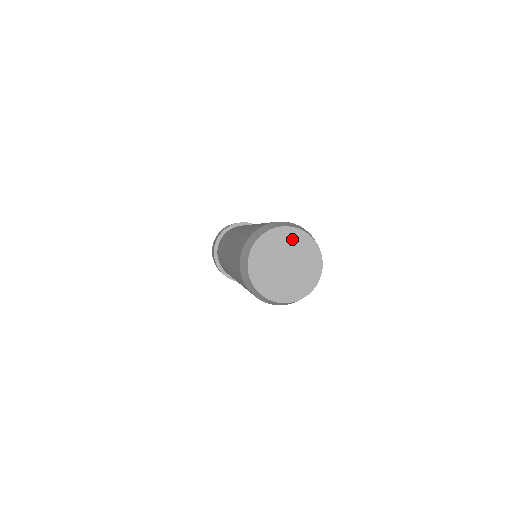
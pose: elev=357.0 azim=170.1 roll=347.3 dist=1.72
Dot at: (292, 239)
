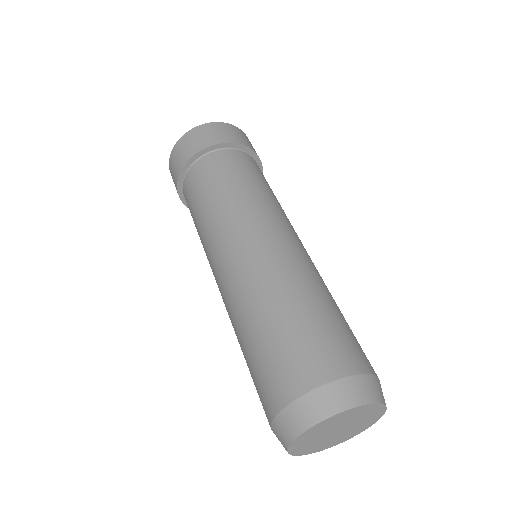
Dot at: (352, 414)
